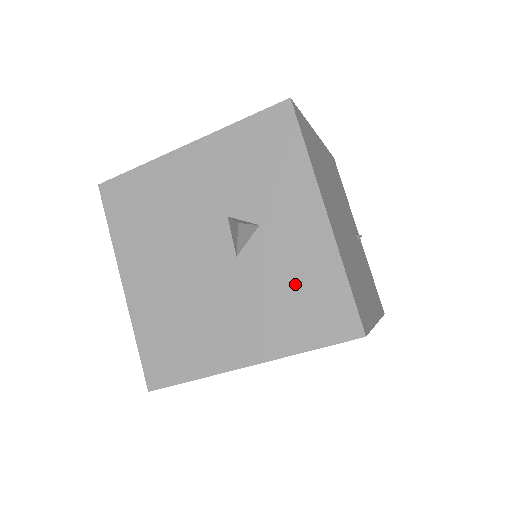
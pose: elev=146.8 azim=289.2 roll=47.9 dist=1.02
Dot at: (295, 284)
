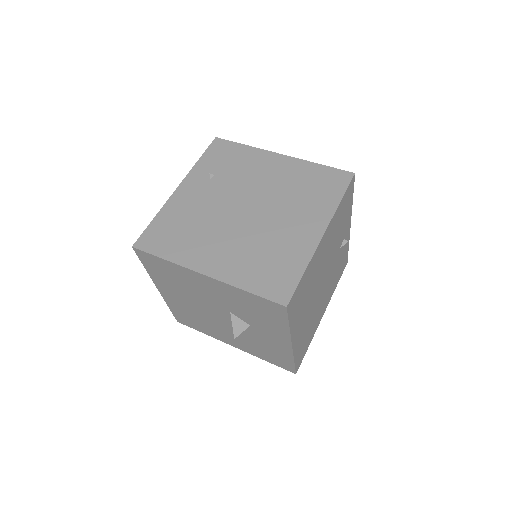
Dot at: (265, 348)
